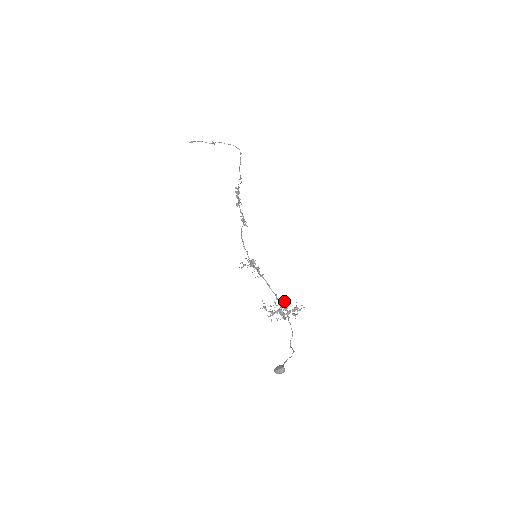
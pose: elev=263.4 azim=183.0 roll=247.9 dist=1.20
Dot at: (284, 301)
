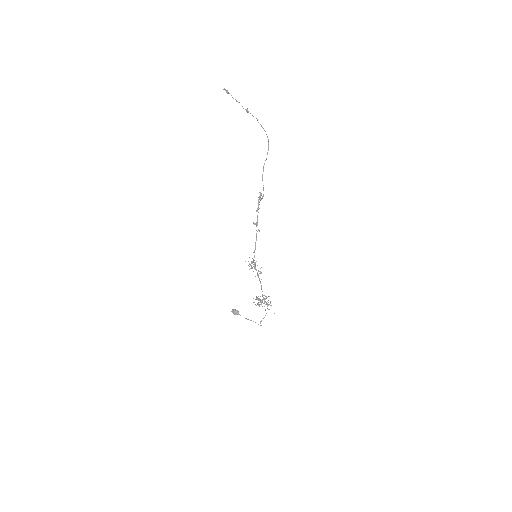
Dot at: occluded
